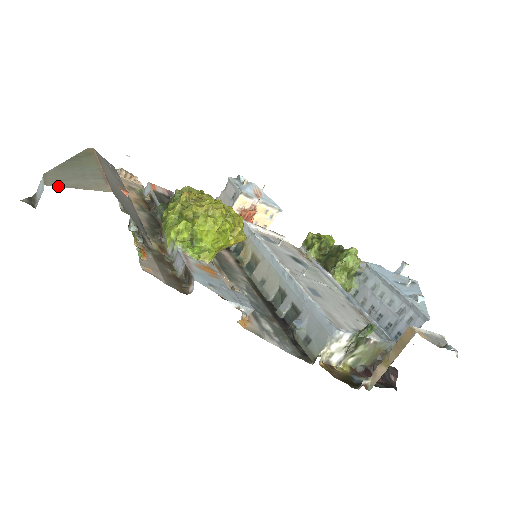
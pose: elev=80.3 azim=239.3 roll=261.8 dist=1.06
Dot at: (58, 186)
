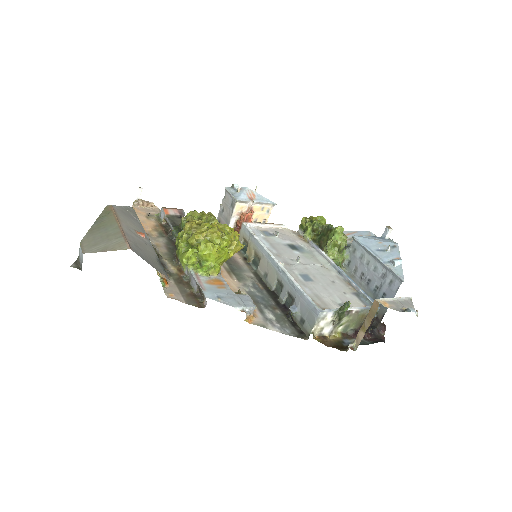
Dot at: (92, 252)
